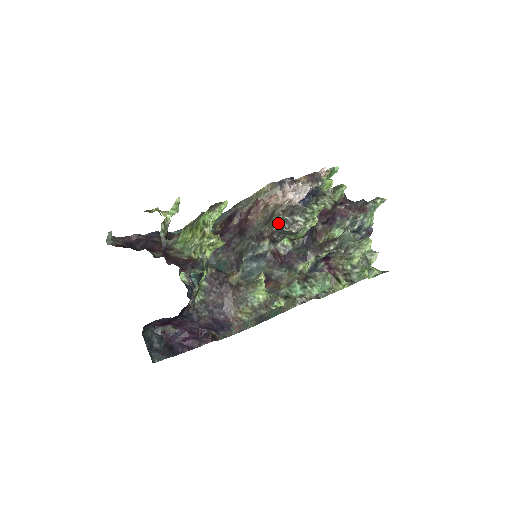
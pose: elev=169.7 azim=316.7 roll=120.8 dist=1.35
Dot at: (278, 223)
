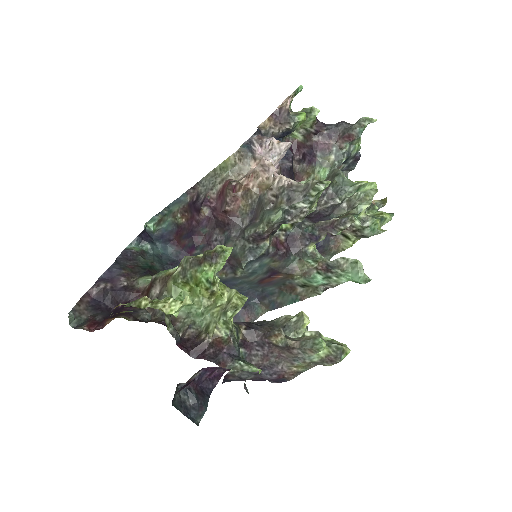
Dot at: (279, 220)
